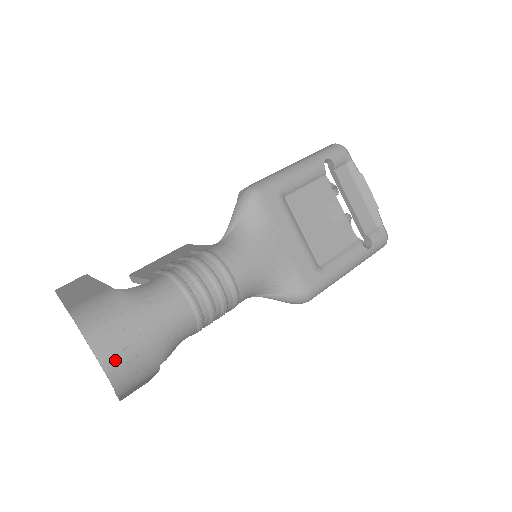
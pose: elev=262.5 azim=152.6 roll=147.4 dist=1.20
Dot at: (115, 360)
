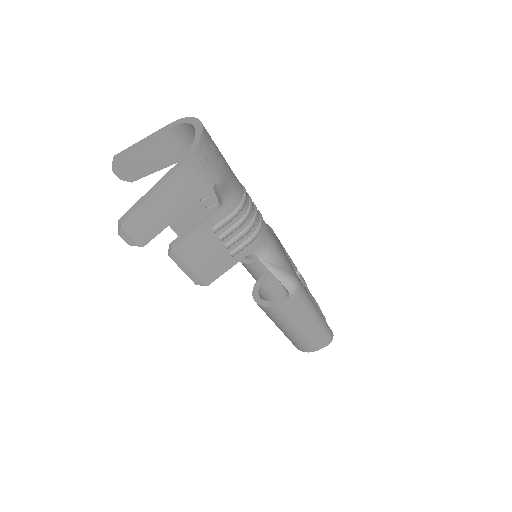
Dot at: (208, 136)
